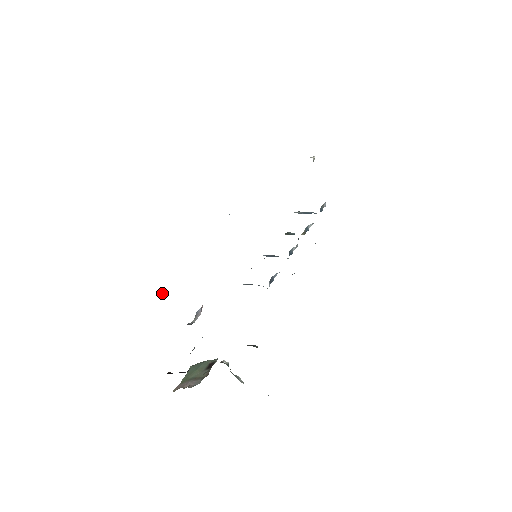
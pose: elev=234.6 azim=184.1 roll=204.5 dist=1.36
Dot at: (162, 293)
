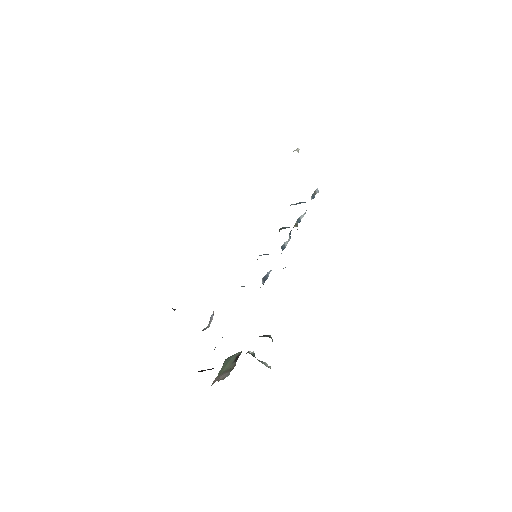
Dot at: occluded
